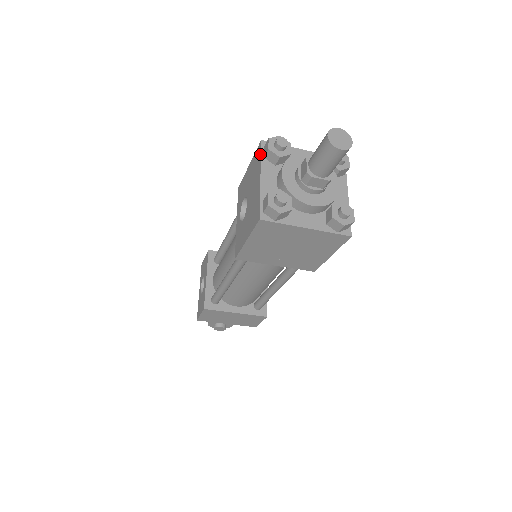
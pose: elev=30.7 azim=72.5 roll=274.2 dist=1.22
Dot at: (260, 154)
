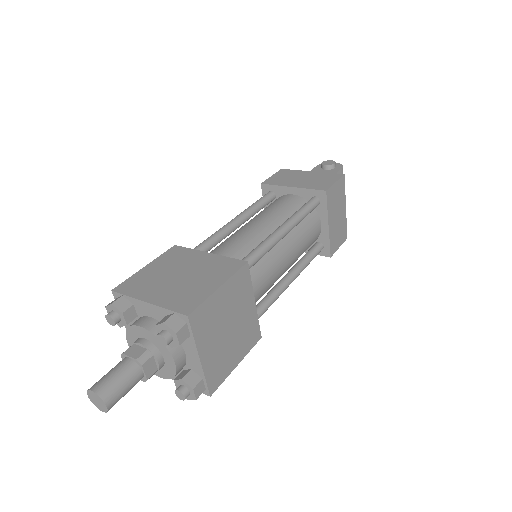
Dot at: occluded
